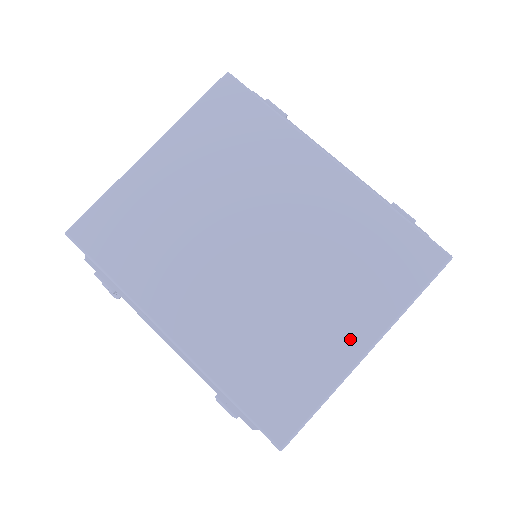
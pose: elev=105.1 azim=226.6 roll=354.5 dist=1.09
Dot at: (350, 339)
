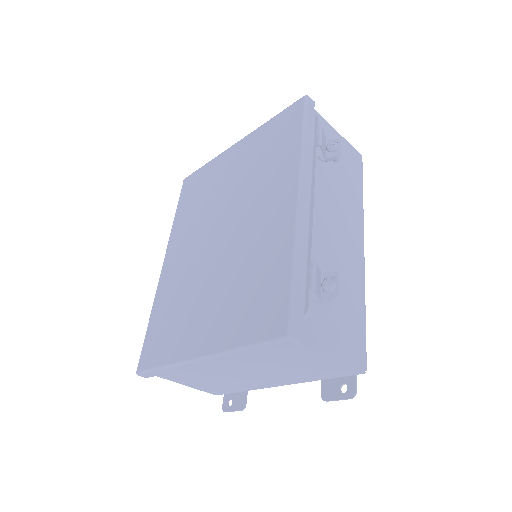
Dot at: (199, 340)
